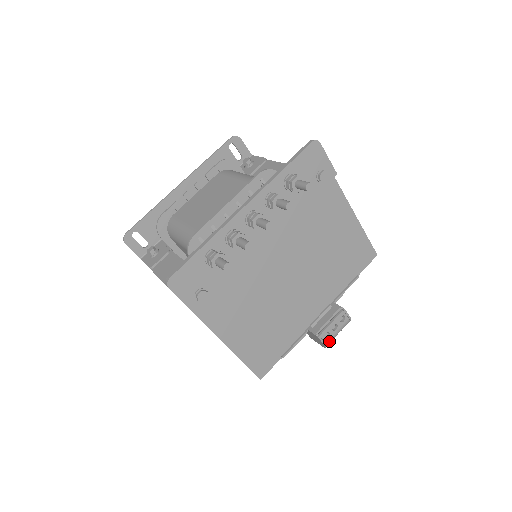
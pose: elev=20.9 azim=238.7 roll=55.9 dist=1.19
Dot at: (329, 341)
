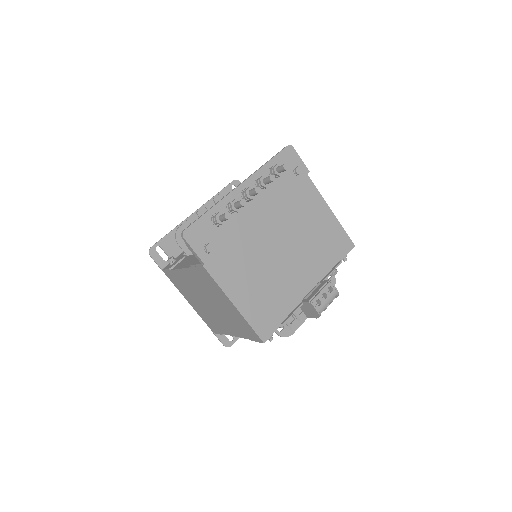
Dot at: (321, 309)
